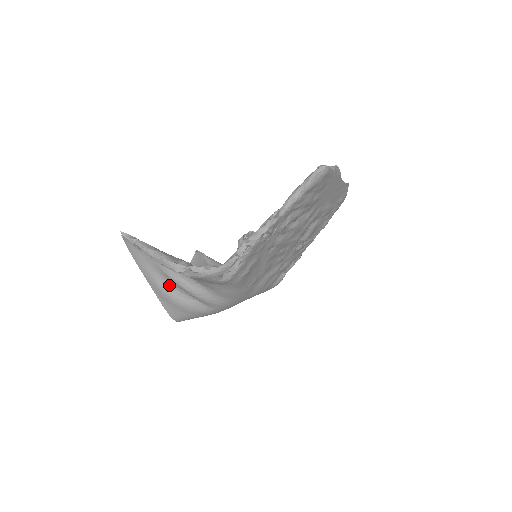
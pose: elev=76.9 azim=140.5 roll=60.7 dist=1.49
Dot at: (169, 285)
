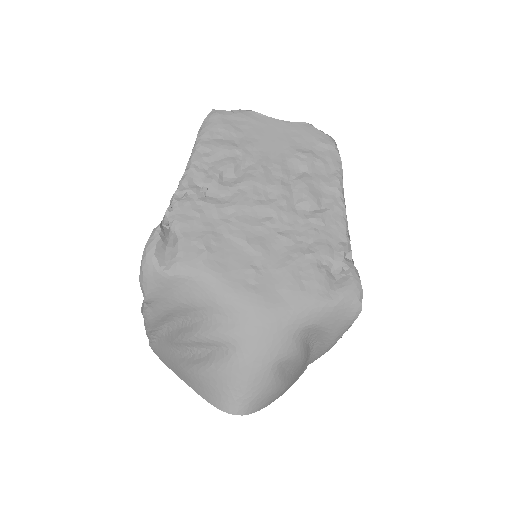
Dot at: (185, 356)
